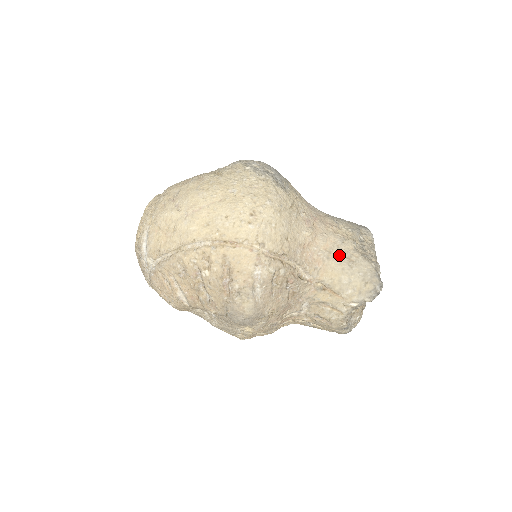
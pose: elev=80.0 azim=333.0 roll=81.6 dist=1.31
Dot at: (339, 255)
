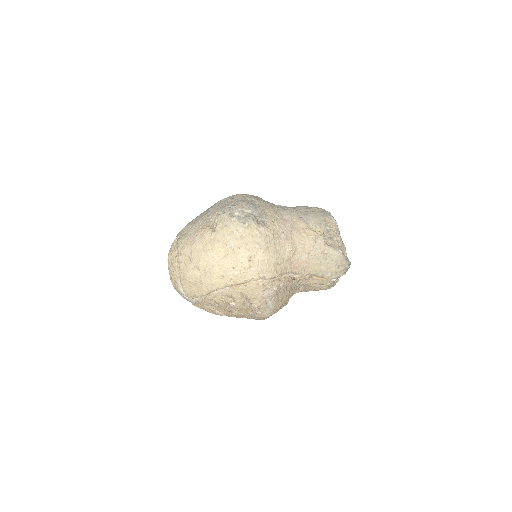
Dot at: (315, 253)
